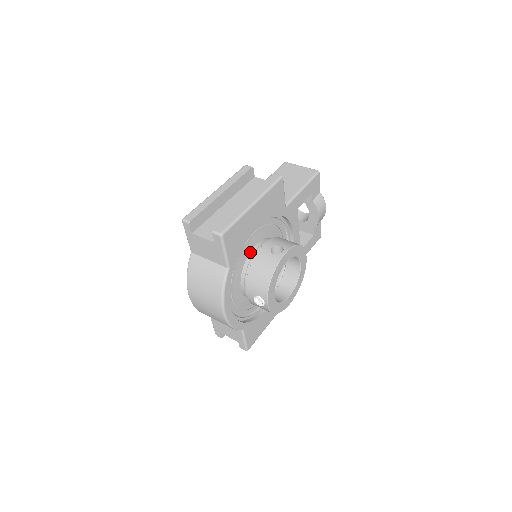
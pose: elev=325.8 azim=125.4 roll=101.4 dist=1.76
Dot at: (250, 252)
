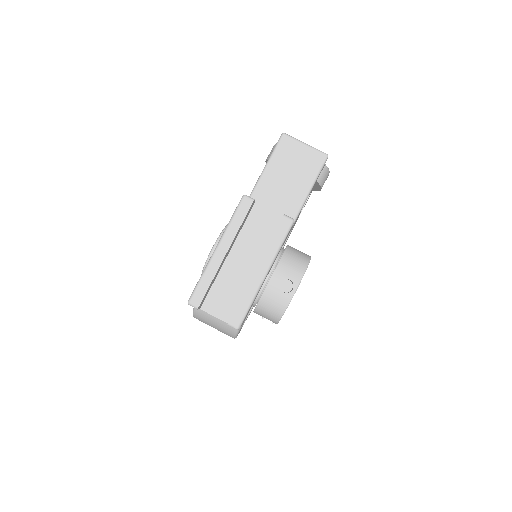
Dot at: occluded
